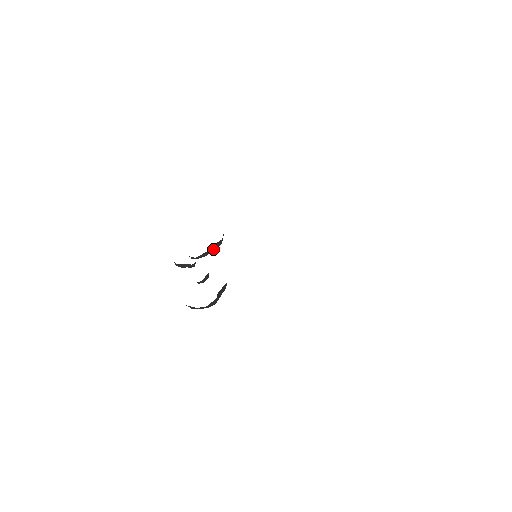
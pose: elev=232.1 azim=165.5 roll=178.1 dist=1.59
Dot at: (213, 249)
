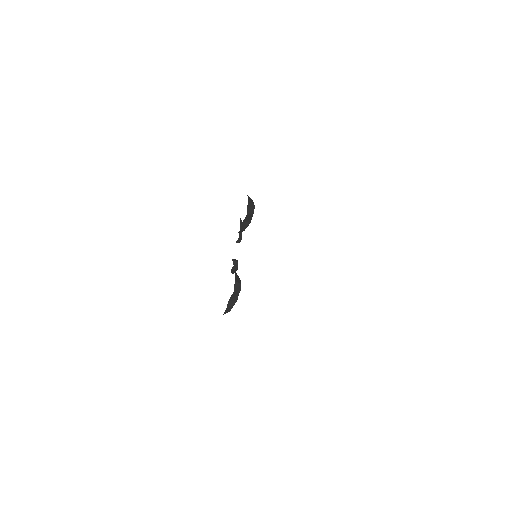
Dot at: (249, 221)
